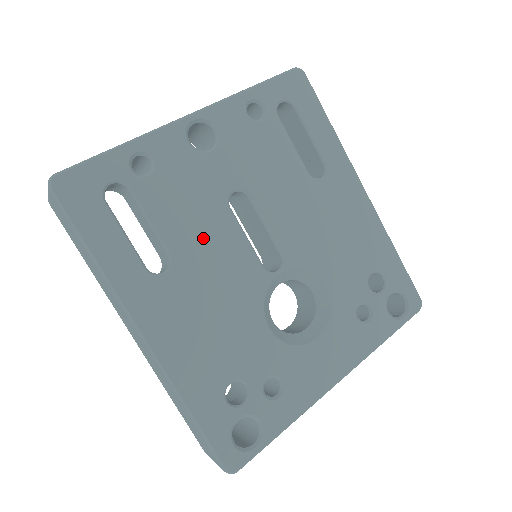
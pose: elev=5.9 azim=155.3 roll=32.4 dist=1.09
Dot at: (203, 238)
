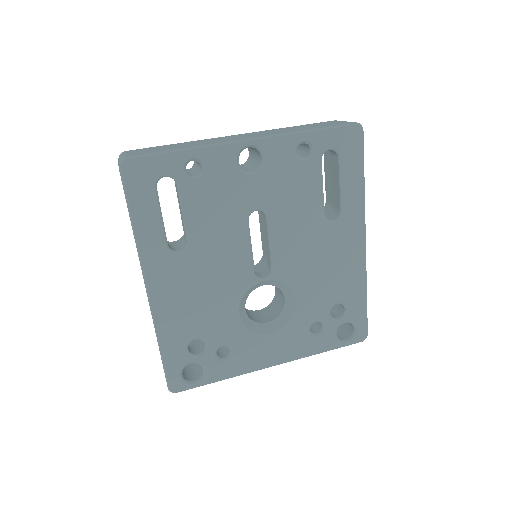
Dot at: (218, 237)
